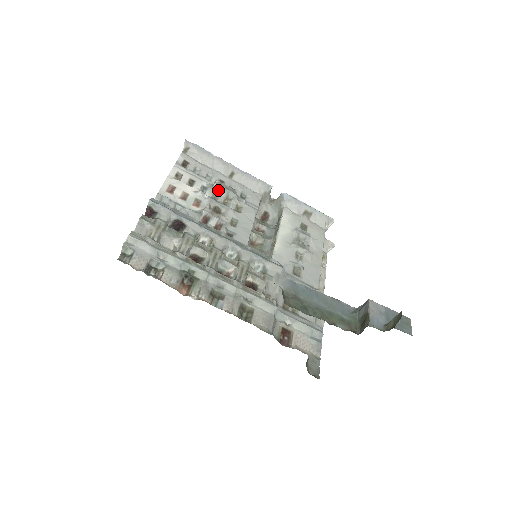
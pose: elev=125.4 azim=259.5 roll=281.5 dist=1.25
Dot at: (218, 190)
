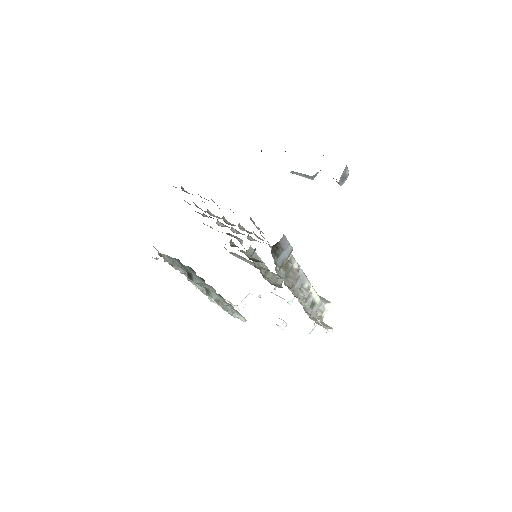
Dot at: (243, 252)
